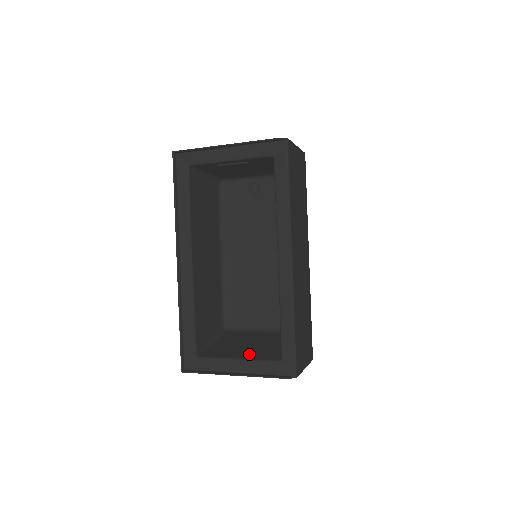
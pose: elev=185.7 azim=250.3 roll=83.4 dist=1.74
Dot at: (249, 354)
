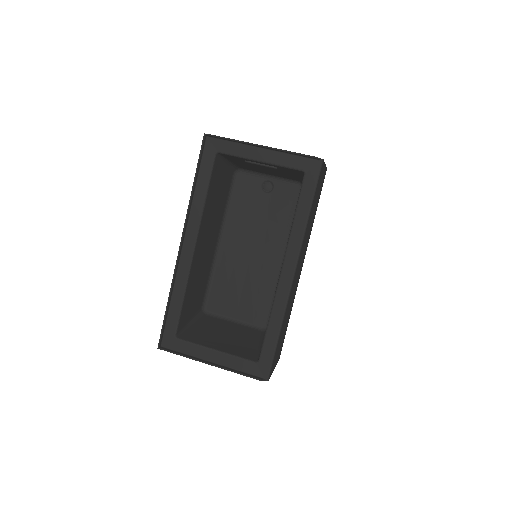
Dot at: (227, 347)
